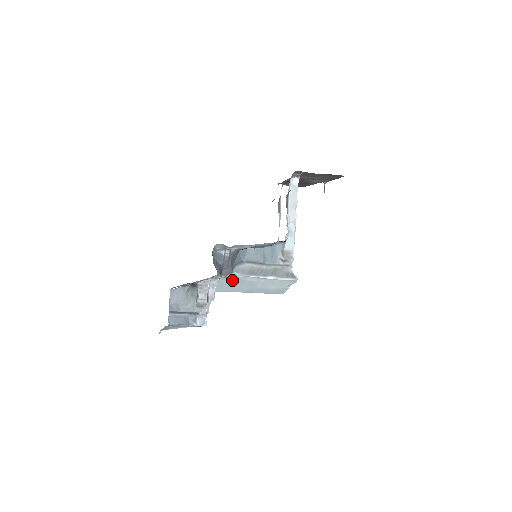
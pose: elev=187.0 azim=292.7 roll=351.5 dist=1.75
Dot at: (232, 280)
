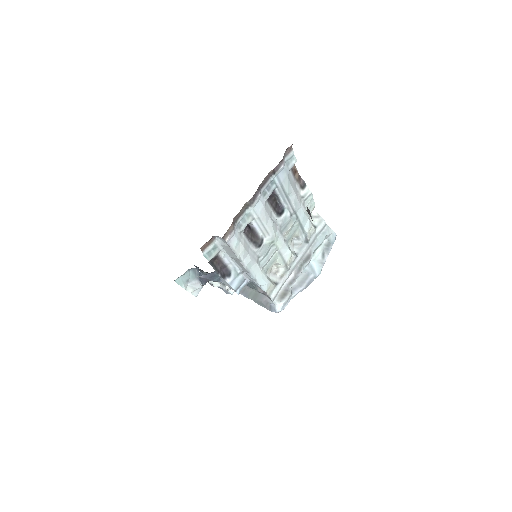
Dot at: occluded
